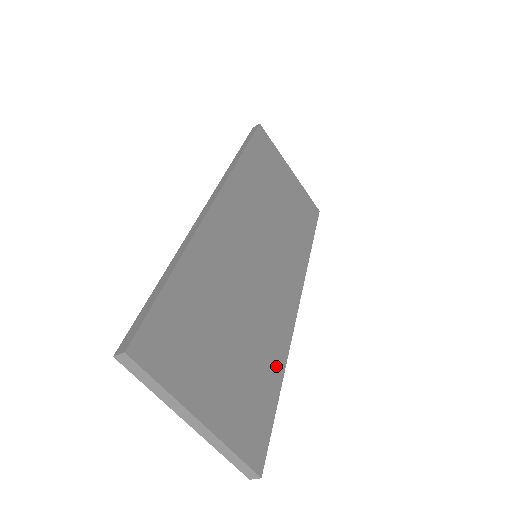
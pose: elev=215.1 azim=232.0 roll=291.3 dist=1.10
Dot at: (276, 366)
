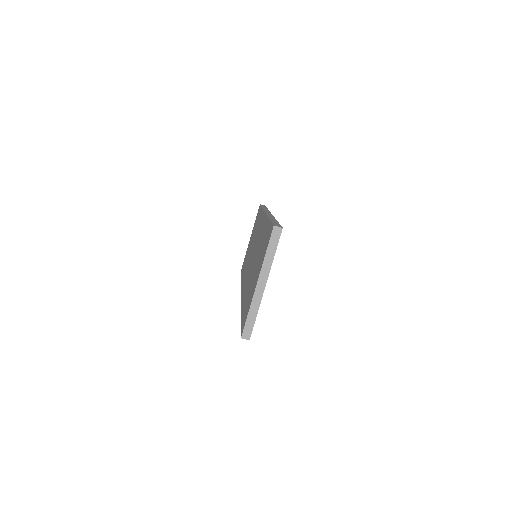
Dot at: occluded
